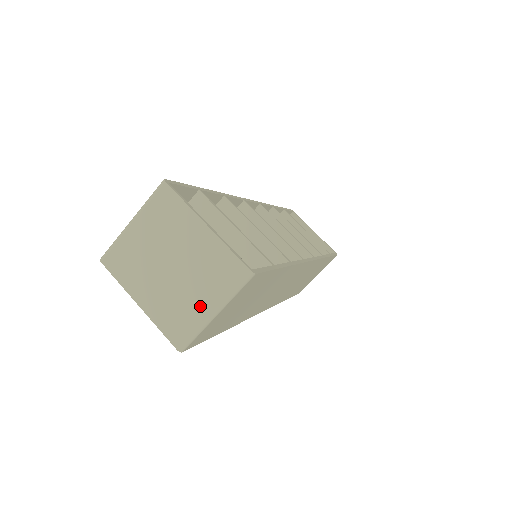
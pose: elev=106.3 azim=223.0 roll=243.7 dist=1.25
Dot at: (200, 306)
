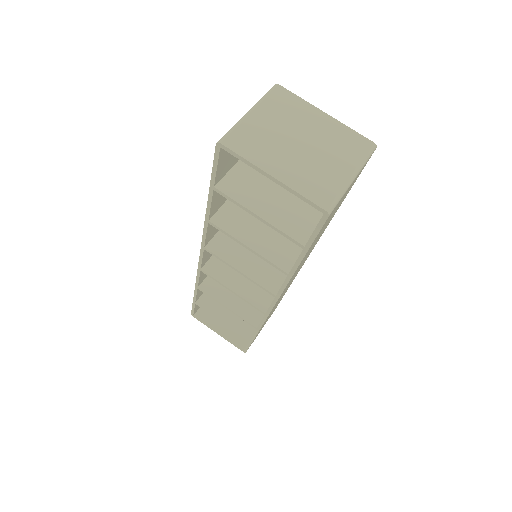
Dot at: (339, 172)
